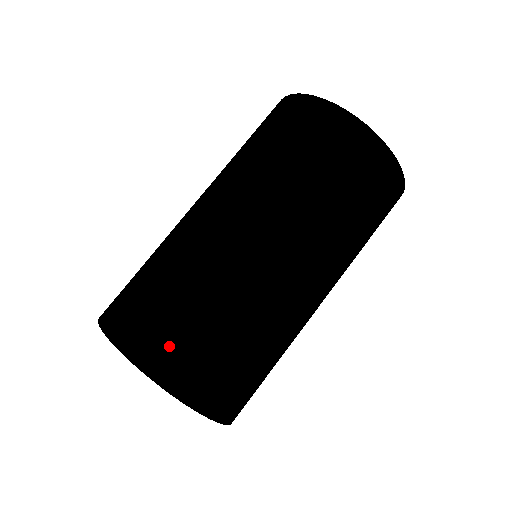
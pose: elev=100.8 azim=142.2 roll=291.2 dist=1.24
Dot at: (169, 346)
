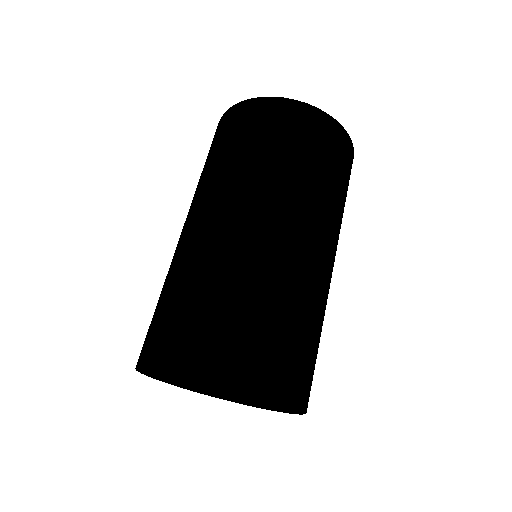
Dot at: (228, 346)
